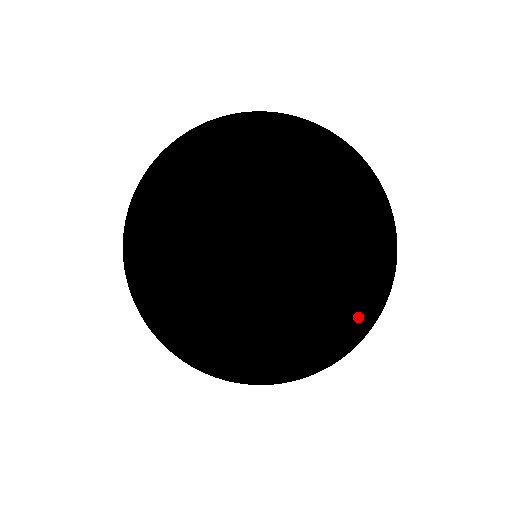
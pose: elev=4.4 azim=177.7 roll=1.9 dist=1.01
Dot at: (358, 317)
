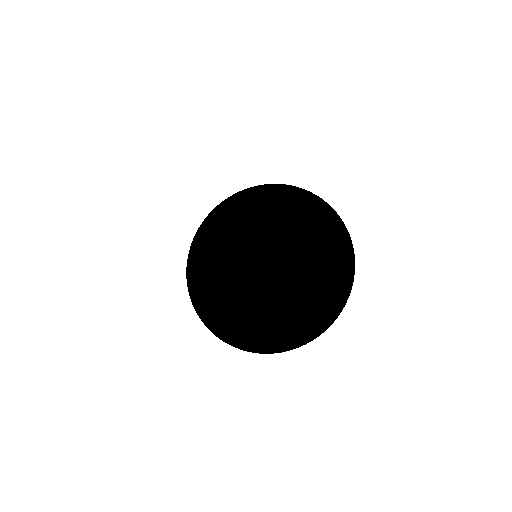
Dot at: (290, 340)
